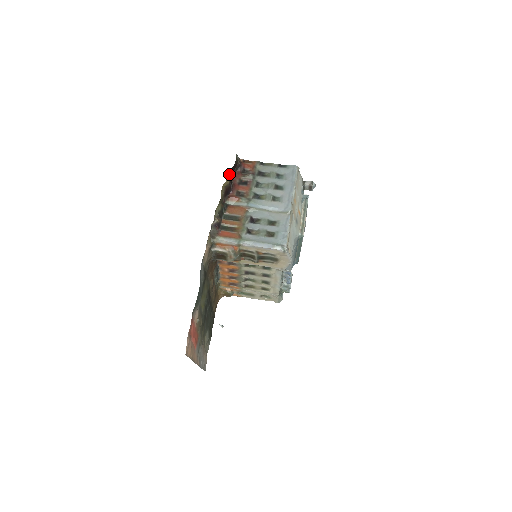
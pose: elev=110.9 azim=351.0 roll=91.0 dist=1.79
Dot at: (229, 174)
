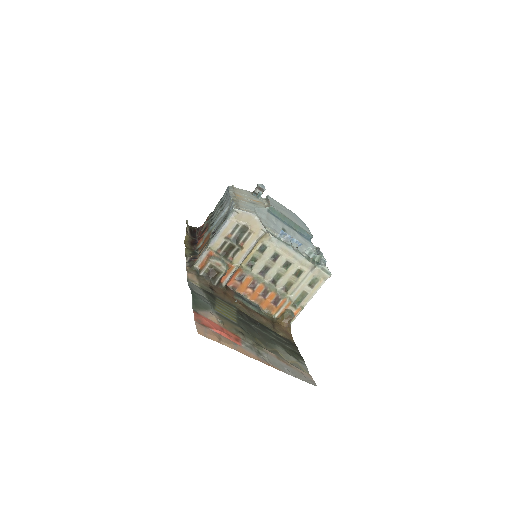
Dot at: (191, 237)
